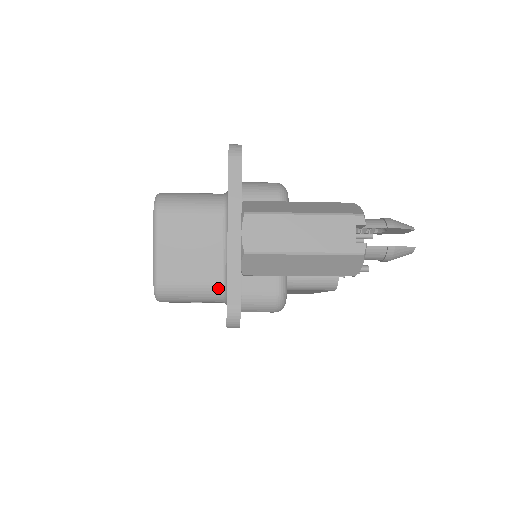
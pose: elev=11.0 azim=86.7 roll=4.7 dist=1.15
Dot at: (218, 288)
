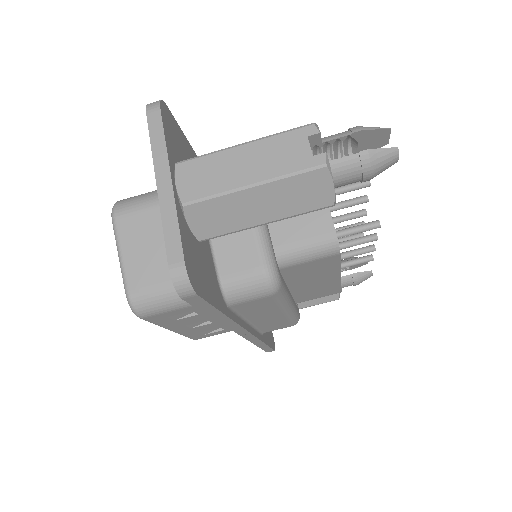
Dot at: occluded
